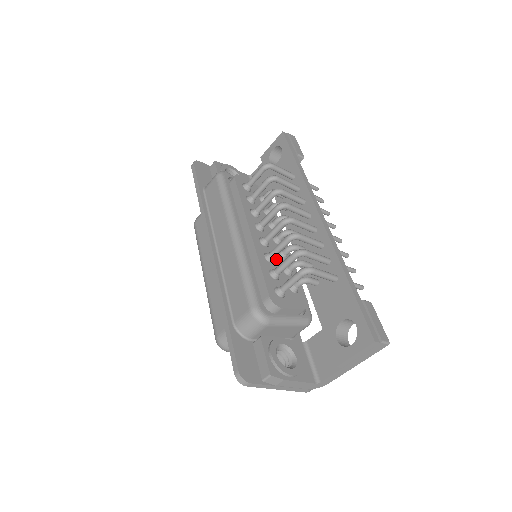
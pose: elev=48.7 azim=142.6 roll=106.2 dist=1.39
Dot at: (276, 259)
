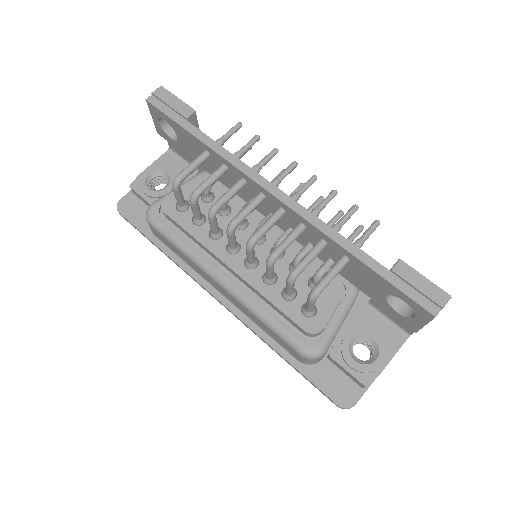
Dot at: (276, 268)
